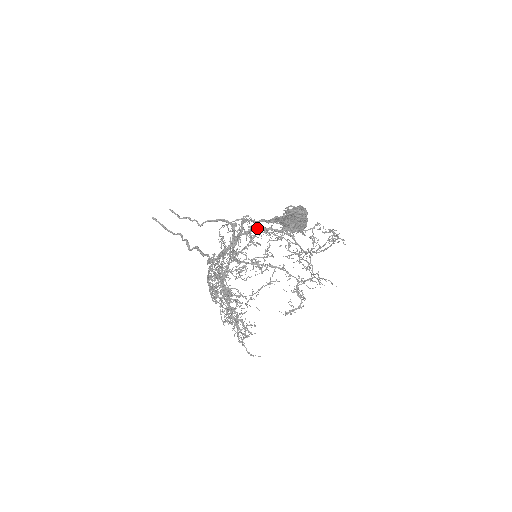
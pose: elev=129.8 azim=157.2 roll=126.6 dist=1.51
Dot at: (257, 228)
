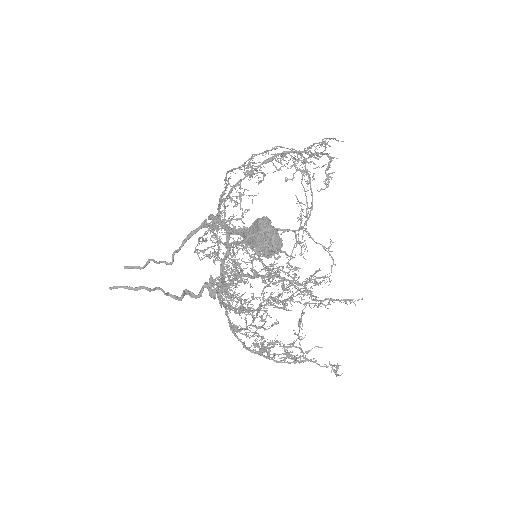
Dot at: (234, 244)
